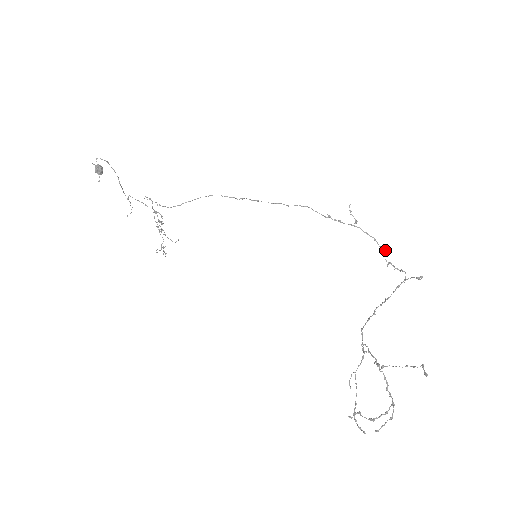
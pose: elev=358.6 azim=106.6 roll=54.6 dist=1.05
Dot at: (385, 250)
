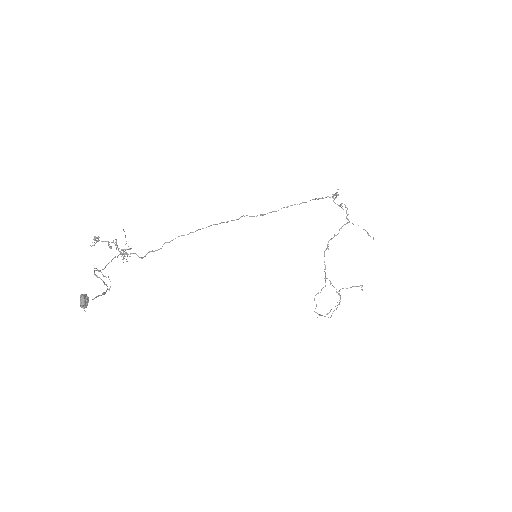
Dot at: occluded
